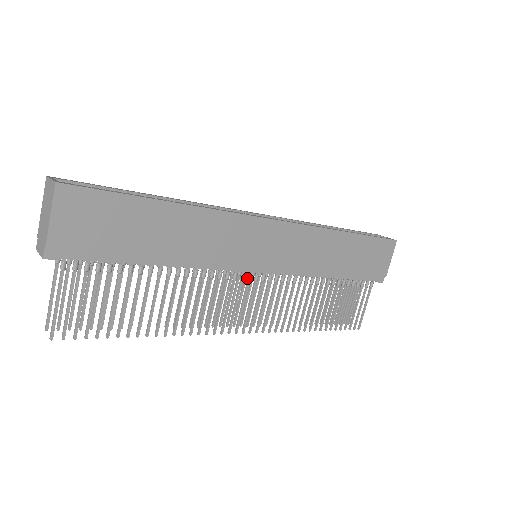
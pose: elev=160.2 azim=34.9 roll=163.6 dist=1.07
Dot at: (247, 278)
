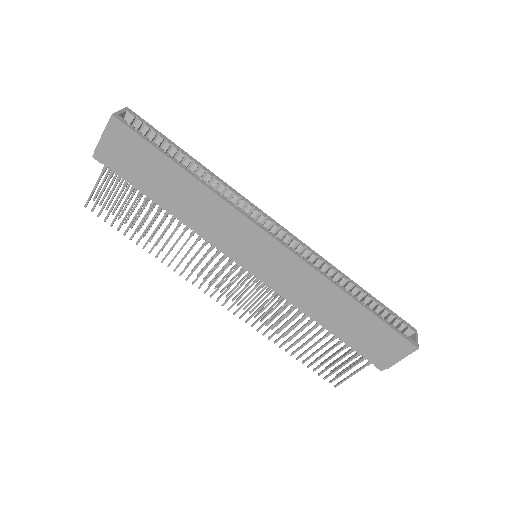
Dot at: (235, 266)
